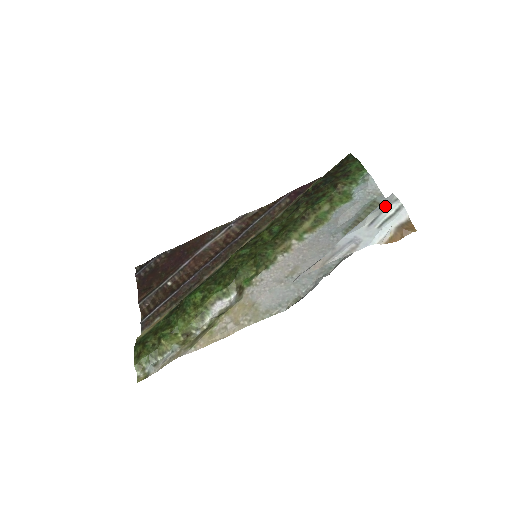
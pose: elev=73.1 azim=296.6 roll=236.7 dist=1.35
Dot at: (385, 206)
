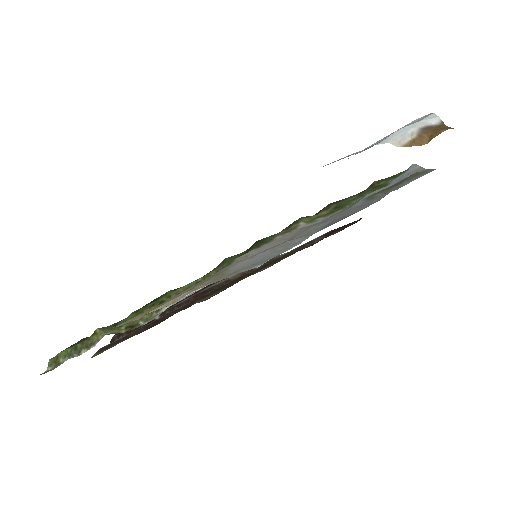
Dot at: occluded
